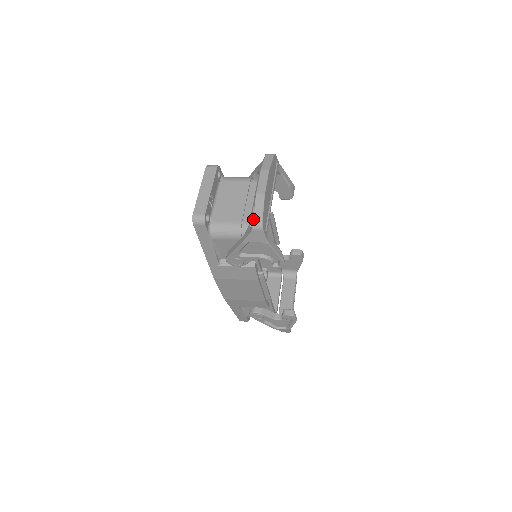
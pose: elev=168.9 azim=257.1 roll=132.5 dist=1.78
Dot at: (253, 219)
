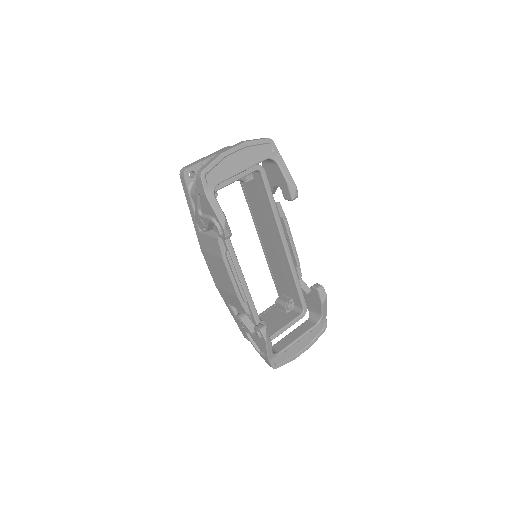
Dot at: (200, 168)
